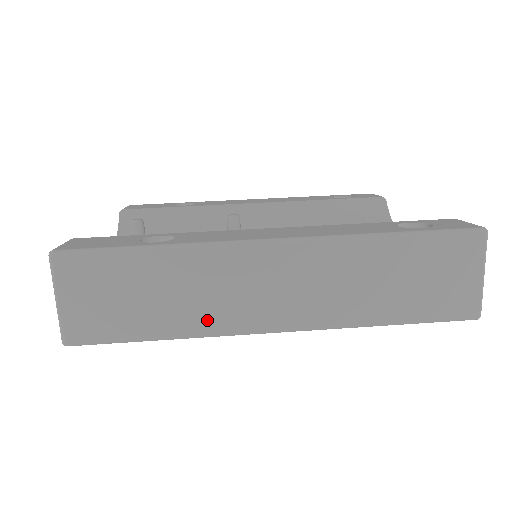
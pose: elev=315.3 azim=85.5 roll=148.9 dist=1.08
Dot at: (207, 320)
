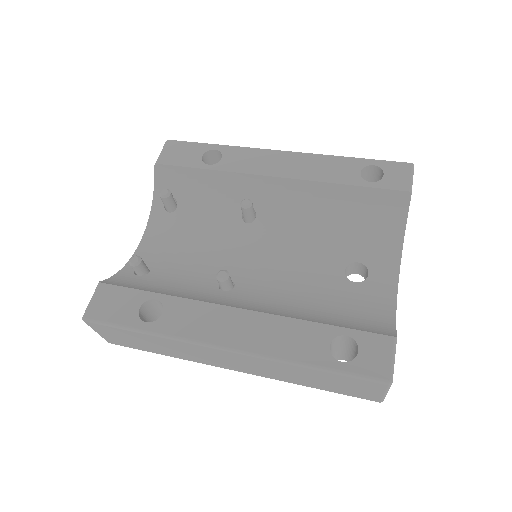
Dot at: (188, 358)
